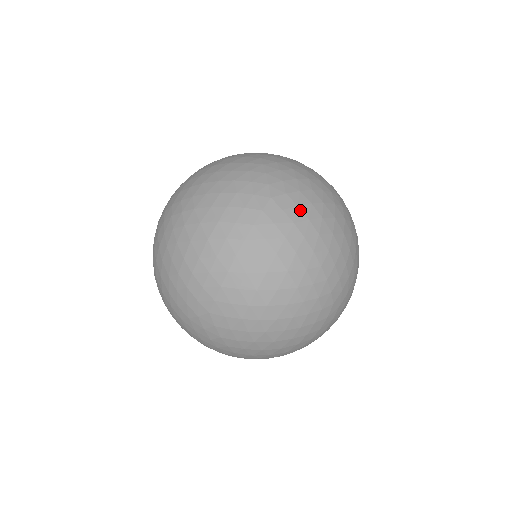
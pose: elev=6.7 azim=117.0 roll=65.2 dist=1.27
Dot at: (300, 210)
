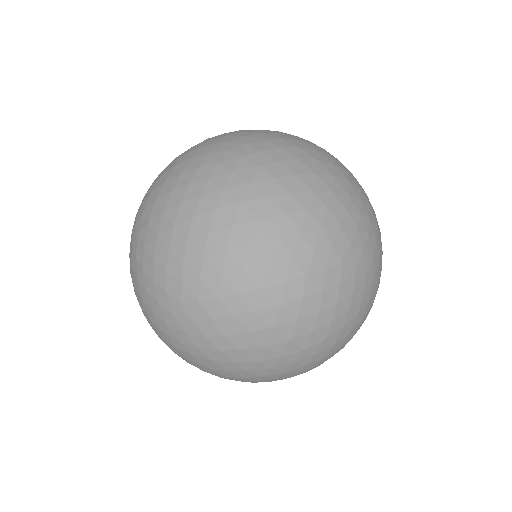
Dot at: (265, 154)
